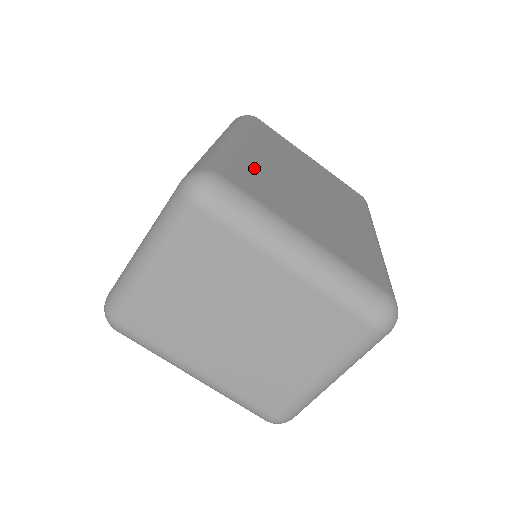
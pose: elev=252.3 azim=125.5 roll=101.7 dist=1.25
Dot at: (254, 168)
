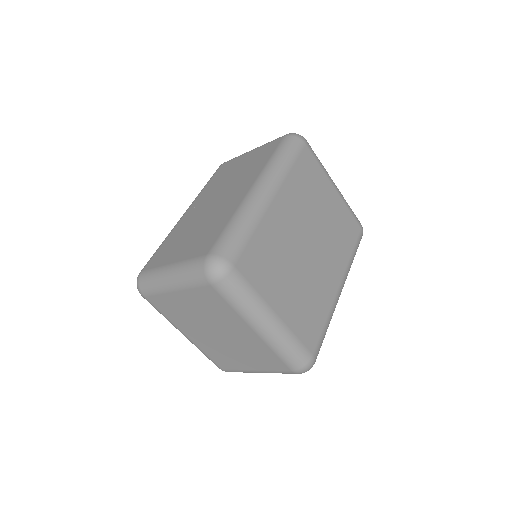
Dot at: (266, 240)
